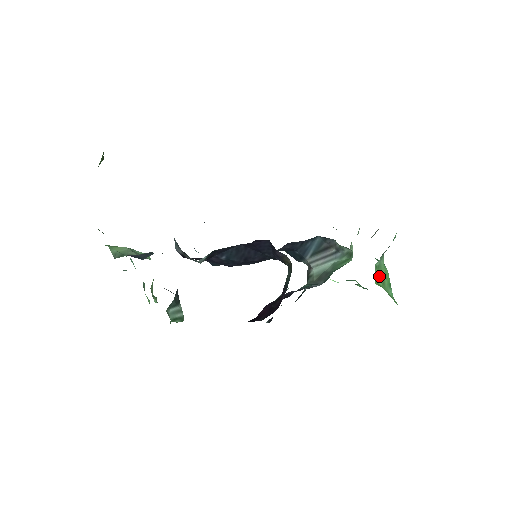
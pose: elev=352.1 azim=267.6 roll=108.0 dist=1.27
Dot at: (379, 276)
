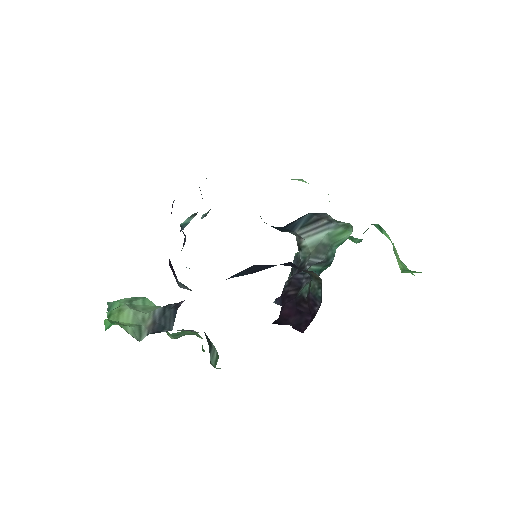
Dot at: (398, 259)
